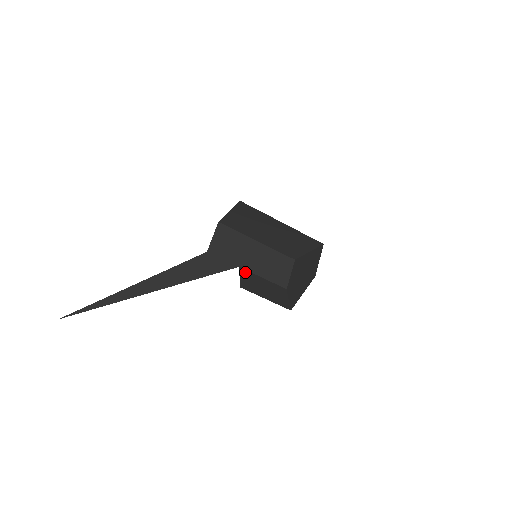
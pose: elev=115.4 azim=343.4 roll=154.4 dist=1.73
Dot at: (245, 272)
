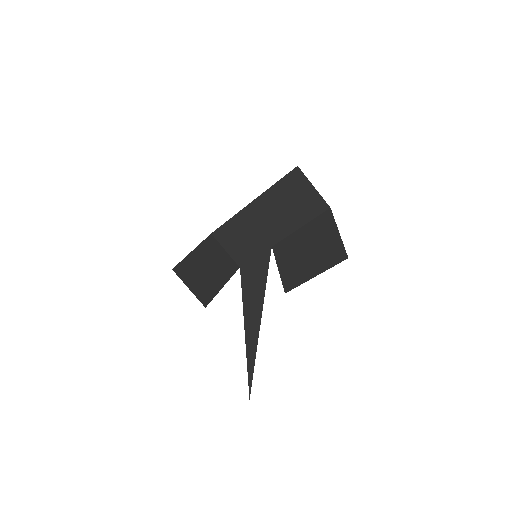
Dot at: (280, 249)
